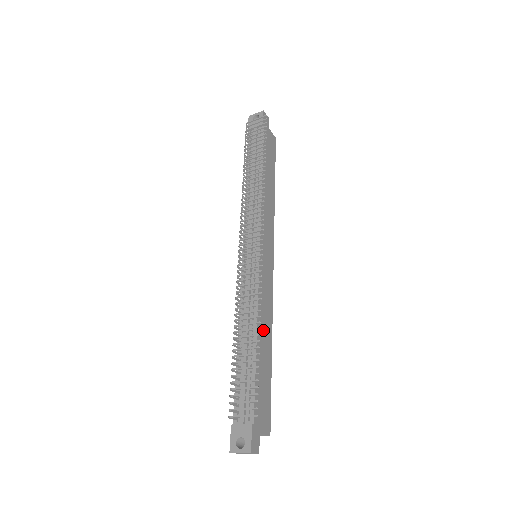
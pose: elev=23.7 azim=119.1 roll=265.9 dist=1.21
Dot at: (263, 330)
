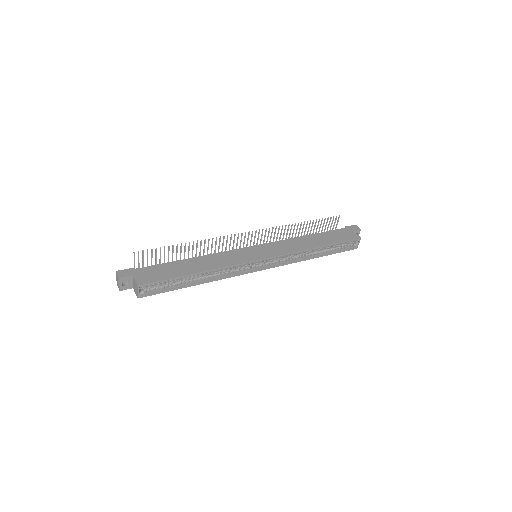
Dot at: (204, 262)
